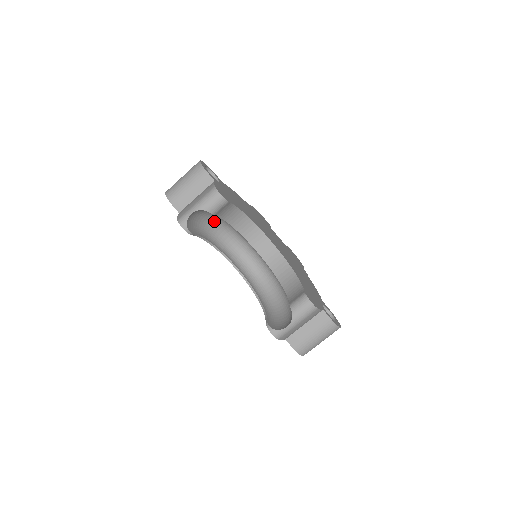
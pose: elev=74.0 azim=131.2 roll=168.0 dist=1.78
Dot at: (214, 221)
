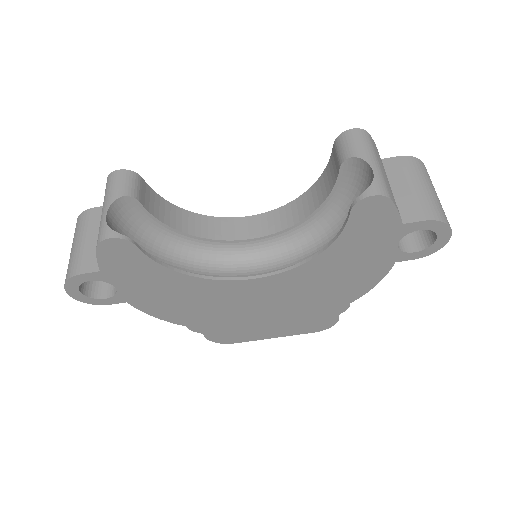
Dot at: (160, 254)
